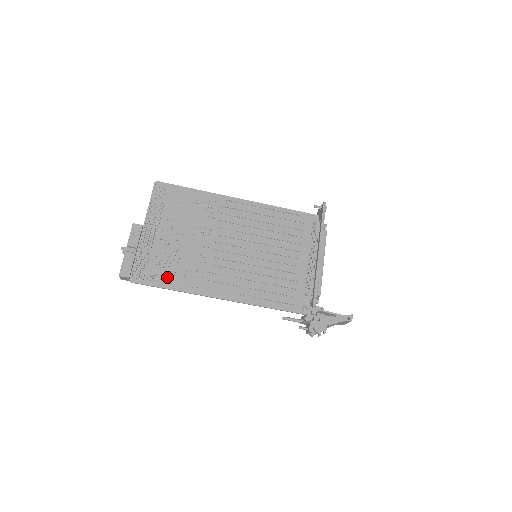
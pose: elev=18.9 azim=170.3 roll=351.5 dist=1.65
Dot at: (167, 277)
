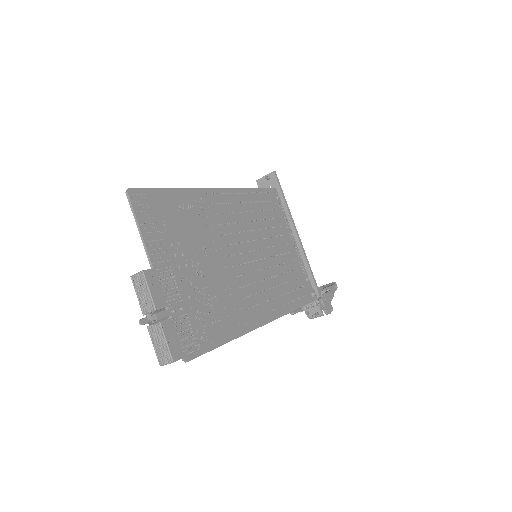
Dot at: (215, 329)
